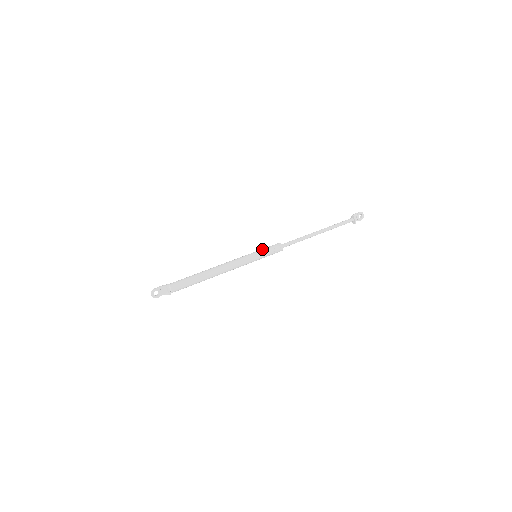
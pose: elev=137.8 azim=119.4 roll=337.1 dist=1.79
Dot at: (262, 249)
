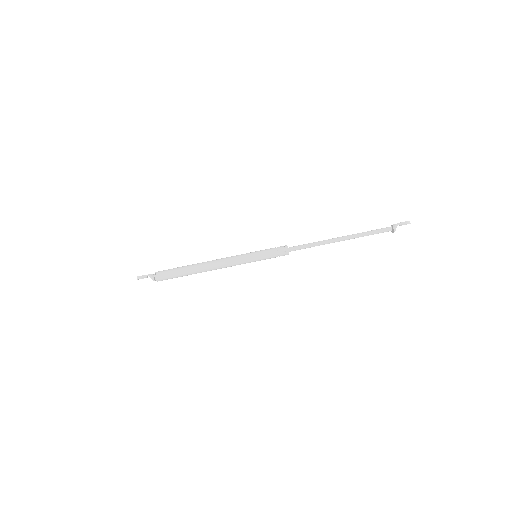
Dot at: (265, 254)
